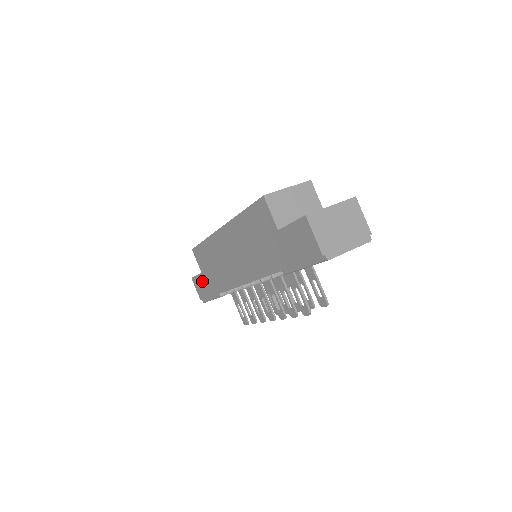
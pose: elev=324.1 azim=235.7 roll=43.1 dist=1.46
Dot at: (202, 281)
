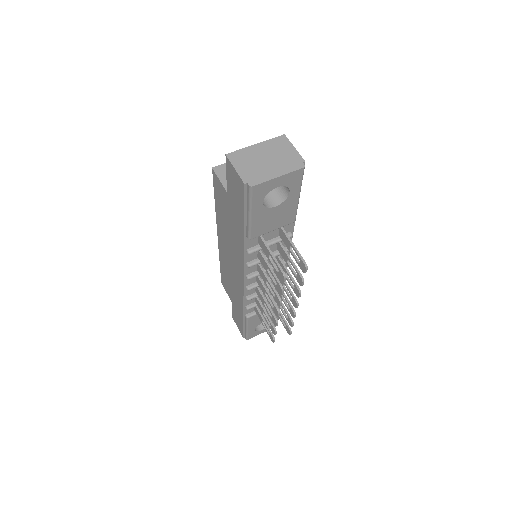
Dot at: (235, 312)
